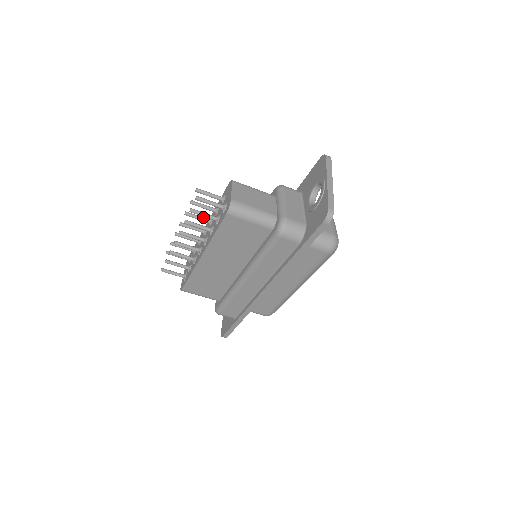
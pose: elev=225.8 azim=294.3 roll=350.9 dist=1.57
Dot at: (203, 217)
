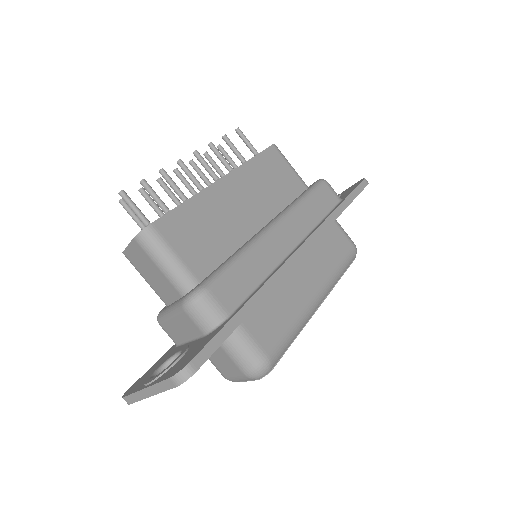
Dot at: (206, 180)
